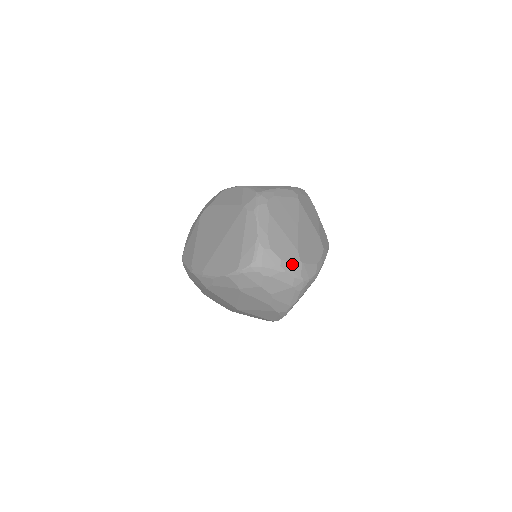
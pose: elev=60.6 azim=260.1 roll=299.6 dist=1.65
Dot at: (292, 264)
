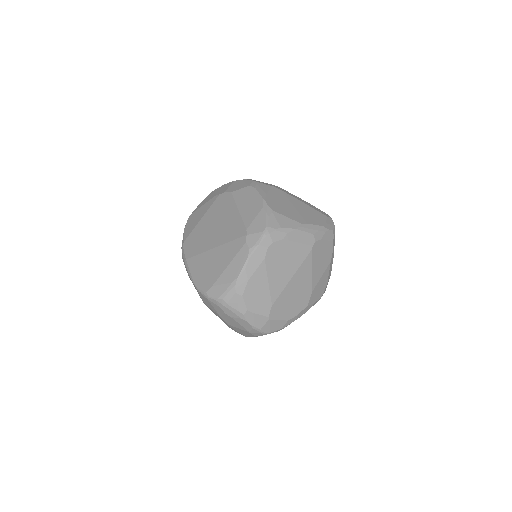
Dot at: (257, 317)
